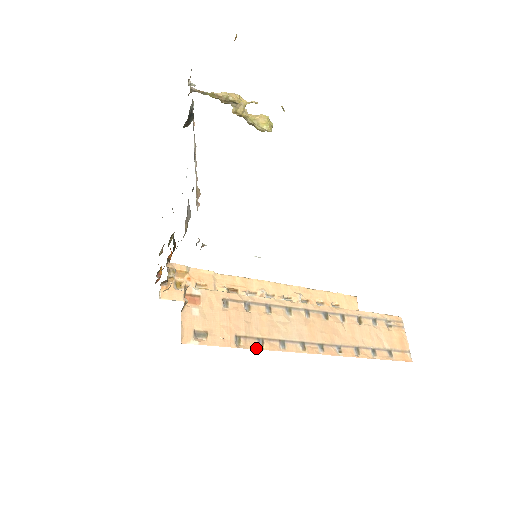
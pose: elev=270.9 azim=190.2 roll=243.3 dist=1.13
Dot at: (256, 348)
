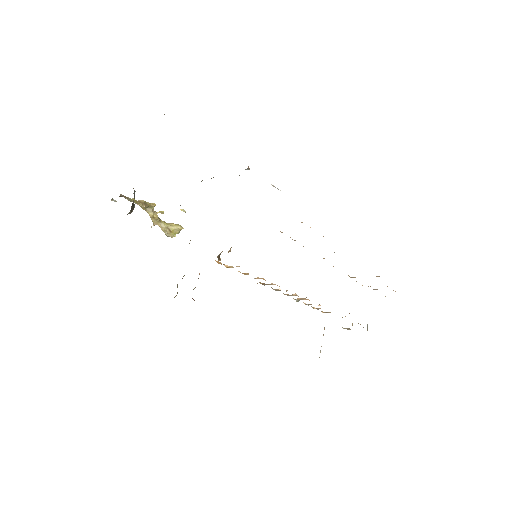
Dot at: occluded
